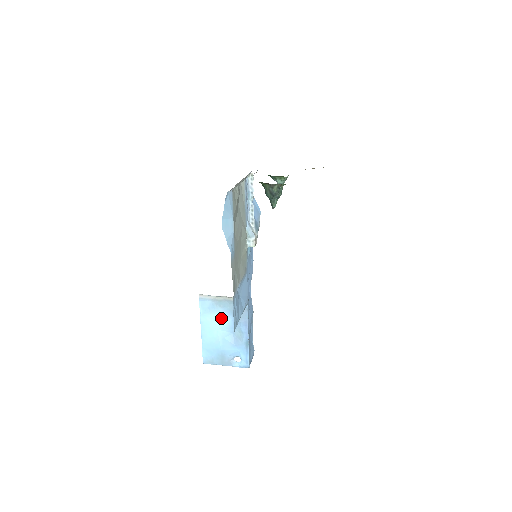
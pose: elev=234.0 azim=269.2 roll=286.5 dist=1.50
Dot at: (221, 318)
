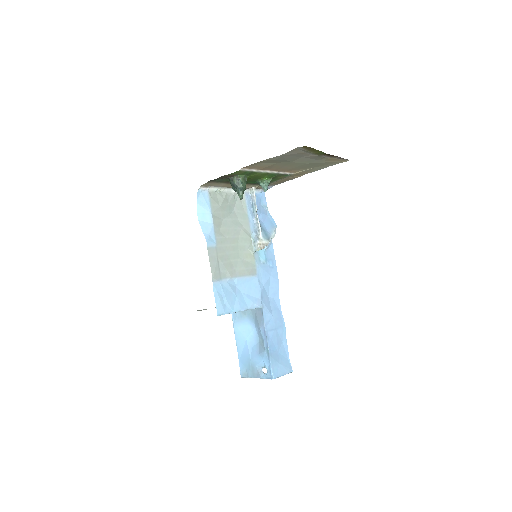
Dot at: (247, 326)
